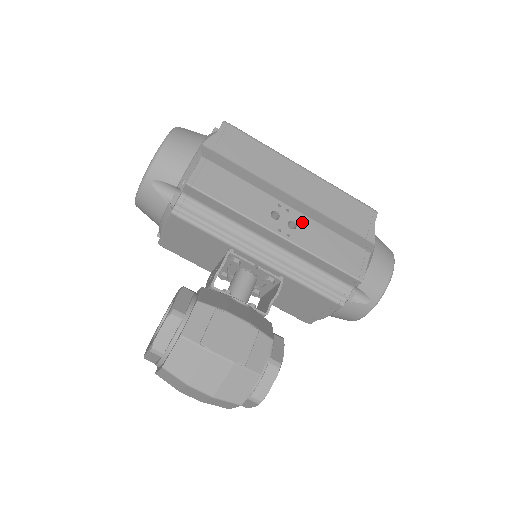
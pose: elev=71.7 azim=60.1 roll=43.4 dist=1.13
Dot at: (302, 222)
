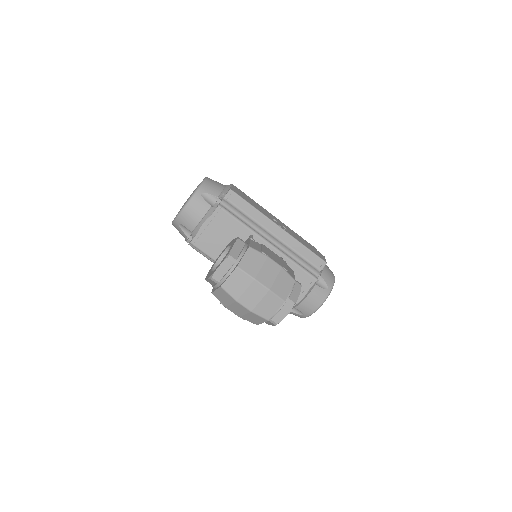
Dot at: (288, 229)
